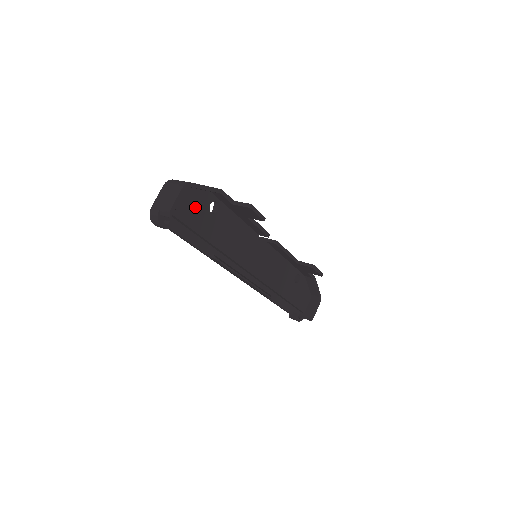
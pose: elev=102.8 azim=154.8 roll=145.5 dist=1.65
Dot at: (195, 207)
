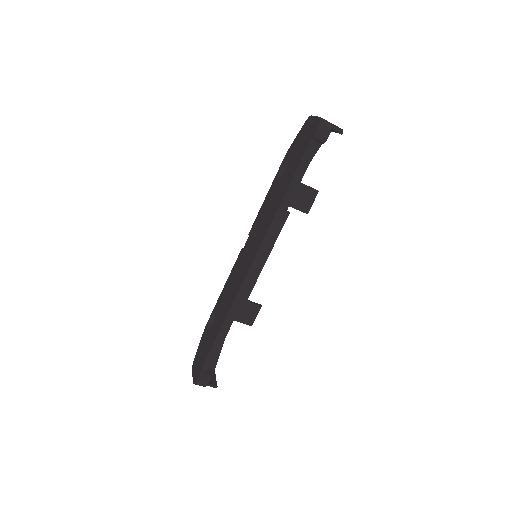
Dot at: occluded
